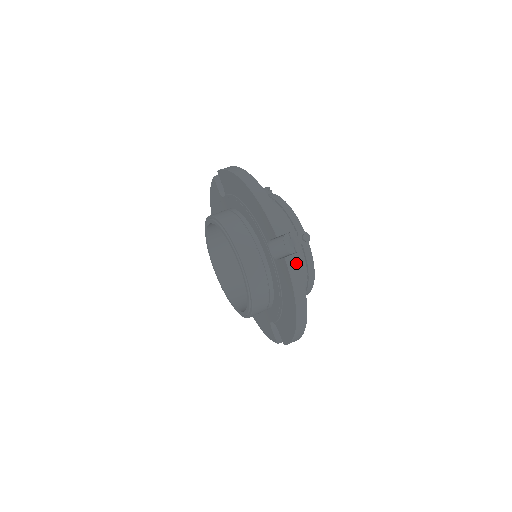
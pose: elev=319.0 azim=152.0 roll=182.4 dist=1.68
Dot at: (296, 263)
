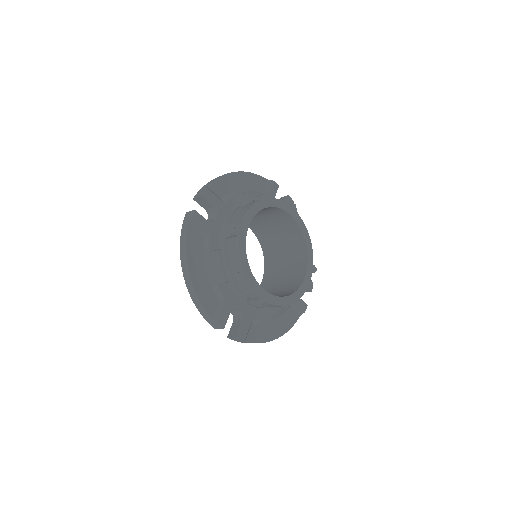
Dot at: (238, 340)
